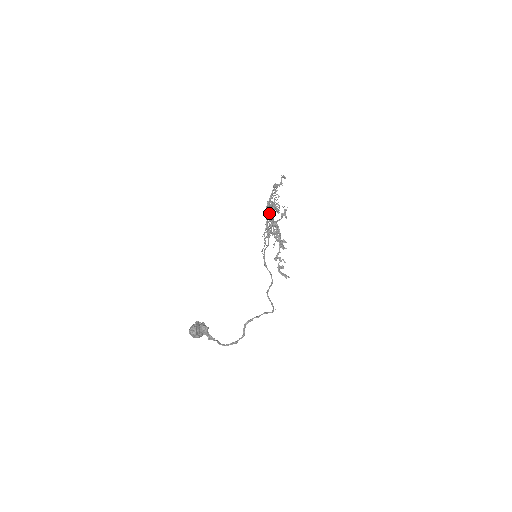
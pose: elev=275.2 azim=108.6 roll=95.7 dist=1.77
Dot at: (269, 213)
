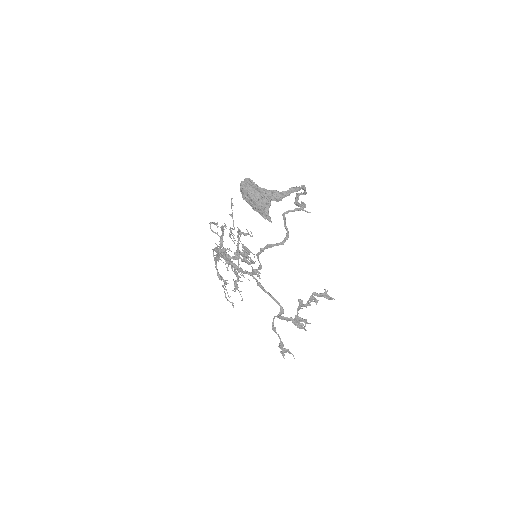
Dot at: (234, 270)
